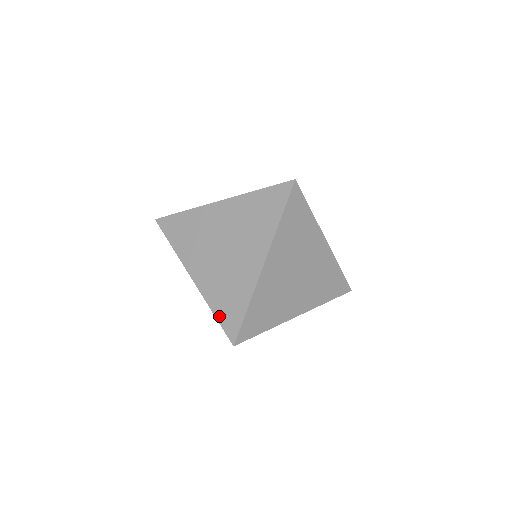
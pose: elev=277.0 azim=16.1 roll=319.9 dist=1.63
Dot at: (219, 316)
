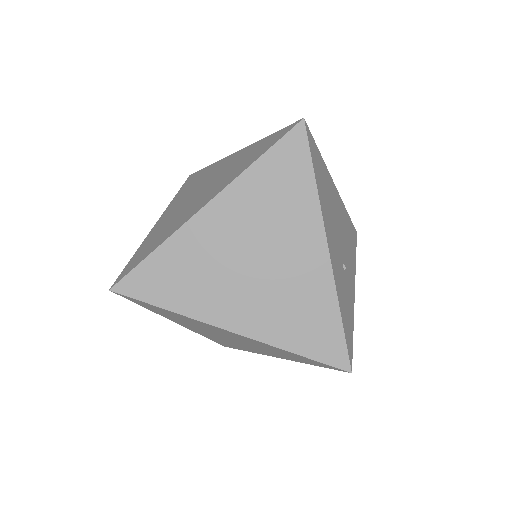
Dot at: (133, 257)
